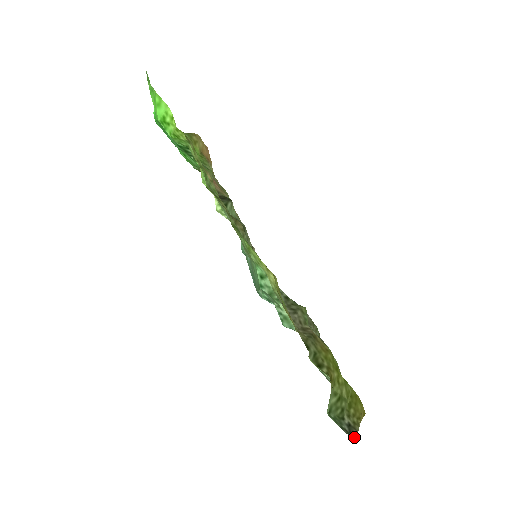
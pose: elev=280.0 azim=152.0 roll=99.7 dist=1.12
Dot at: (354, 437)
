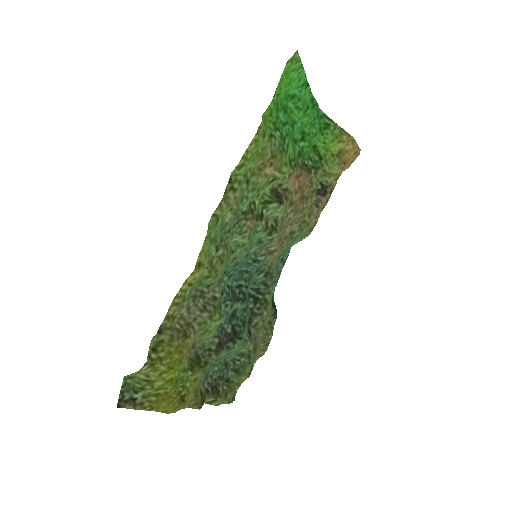
Dot at: (123, 406)
